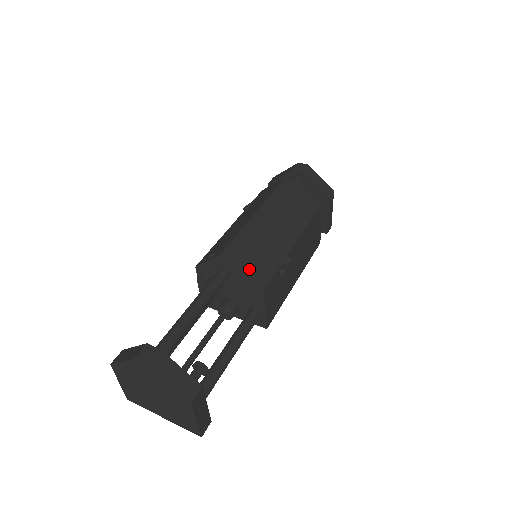
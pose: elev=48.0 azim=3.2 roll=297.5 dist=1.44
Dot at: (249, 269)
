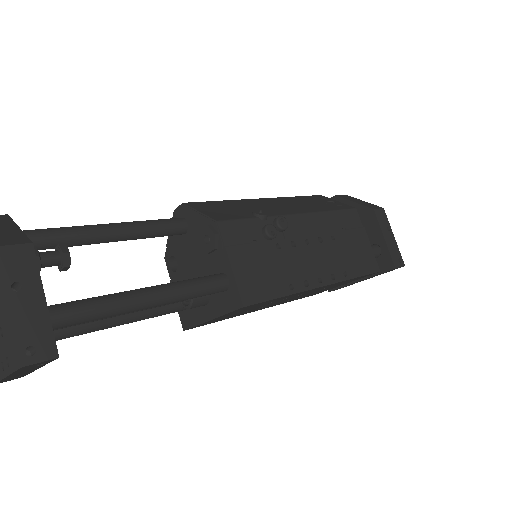
Dot at: (204, 210)
